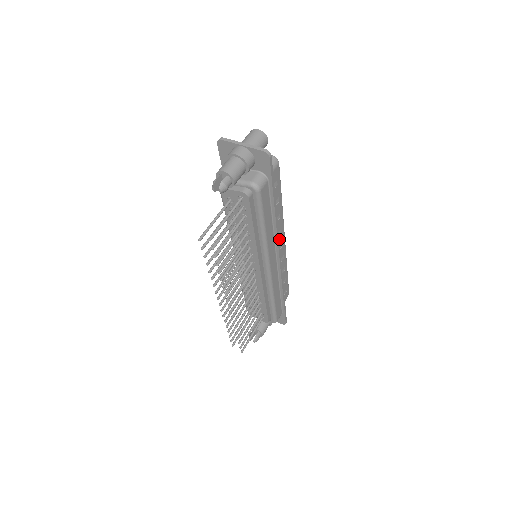
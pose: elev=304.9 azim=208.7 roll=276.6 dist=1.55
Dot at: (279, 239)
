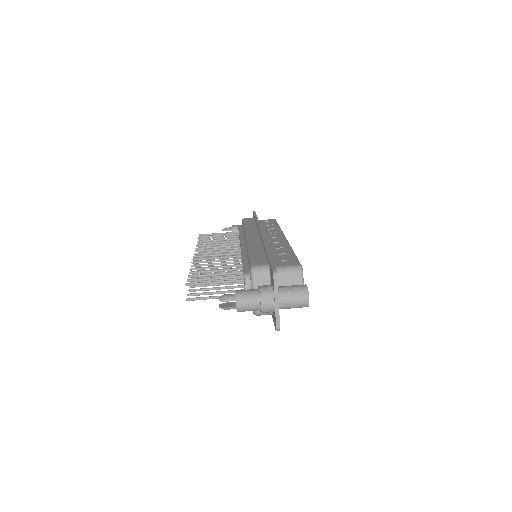
Dot at: occluded
